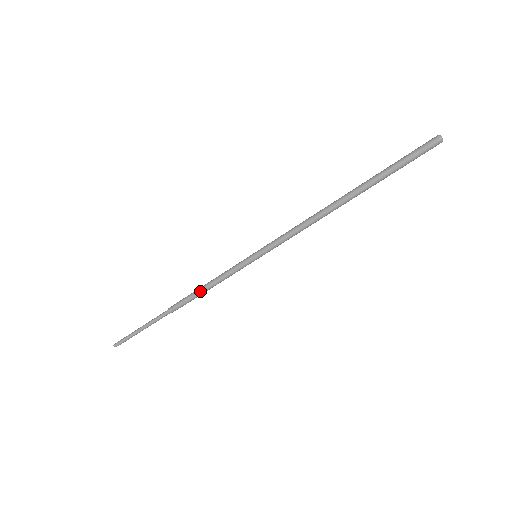
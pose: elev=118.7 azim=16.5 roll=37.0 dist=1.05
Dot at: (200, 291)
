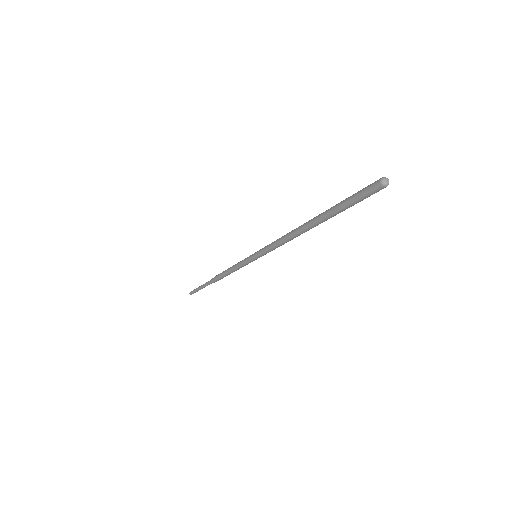
Dot at: (227, 274)
